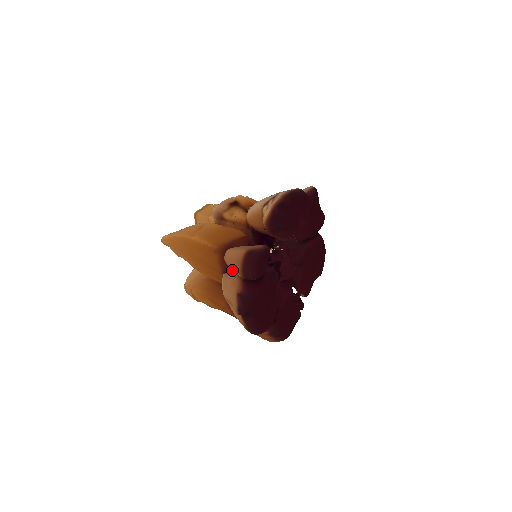
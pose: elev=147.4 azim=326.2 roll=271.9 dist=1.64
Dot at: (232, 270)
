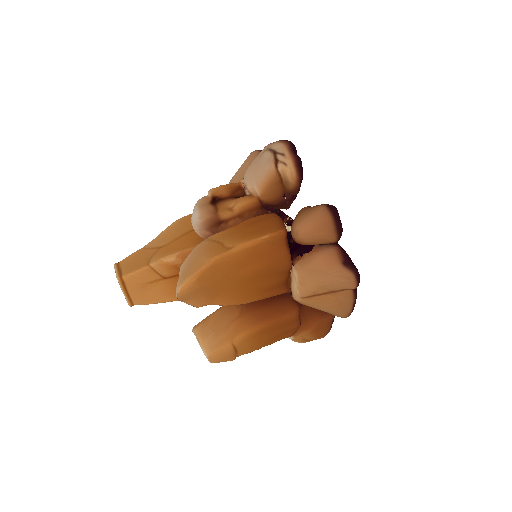
Dot at: (303, 252)
